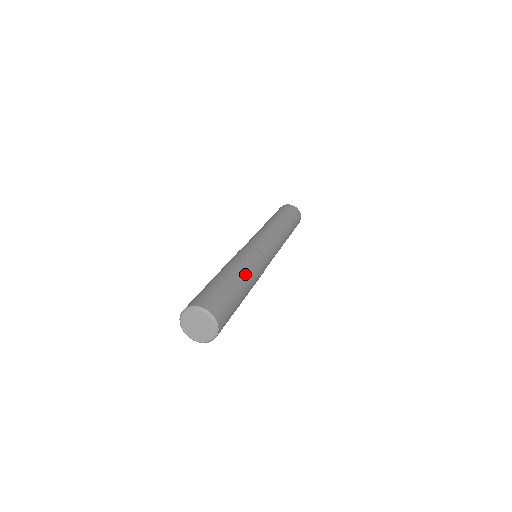
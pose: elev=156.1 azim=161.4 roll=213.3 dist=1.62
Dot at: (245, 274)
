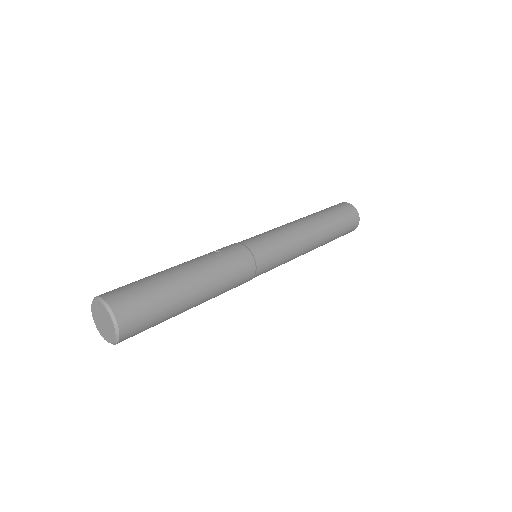
Dot at: (196, 264)
